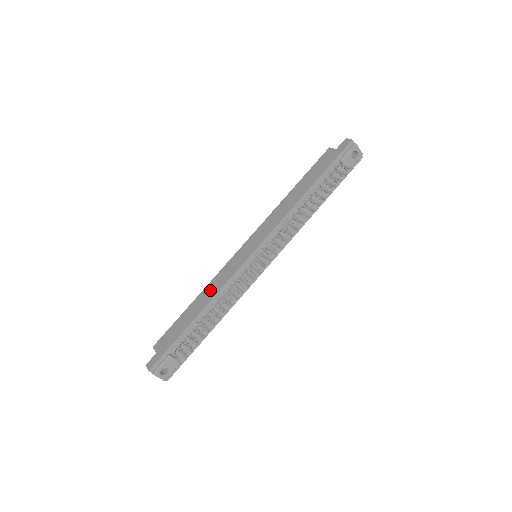
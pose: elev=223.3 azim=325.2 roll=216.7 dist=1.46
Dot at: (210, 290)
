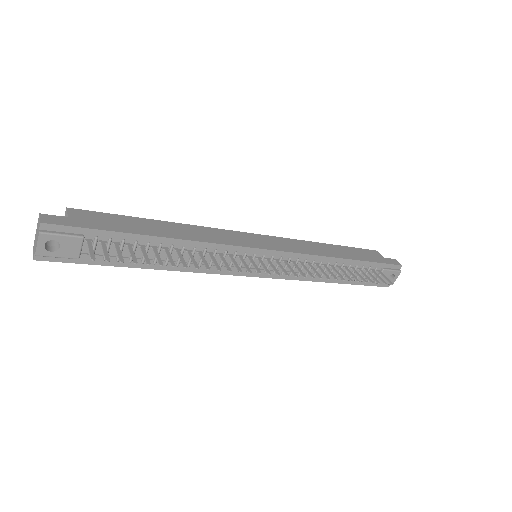
Dot at: (193, 231)
